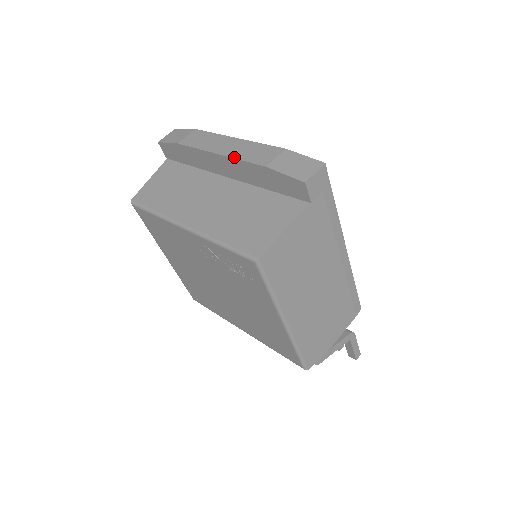
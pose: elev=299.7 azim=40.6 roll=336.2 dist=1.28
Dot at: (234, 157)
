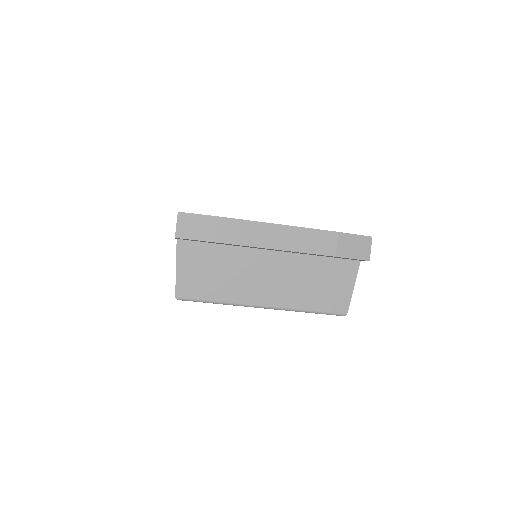
Dot at: (298, 251)
